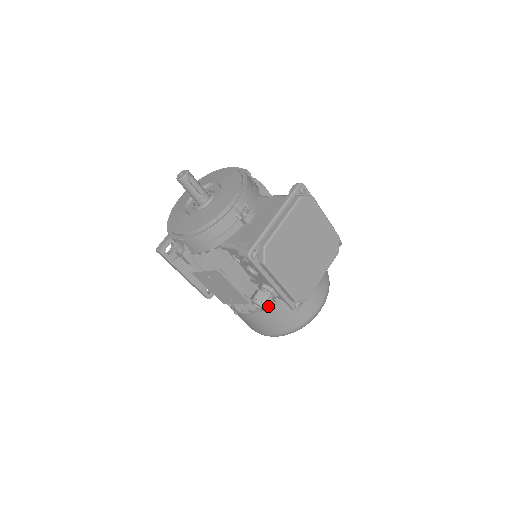
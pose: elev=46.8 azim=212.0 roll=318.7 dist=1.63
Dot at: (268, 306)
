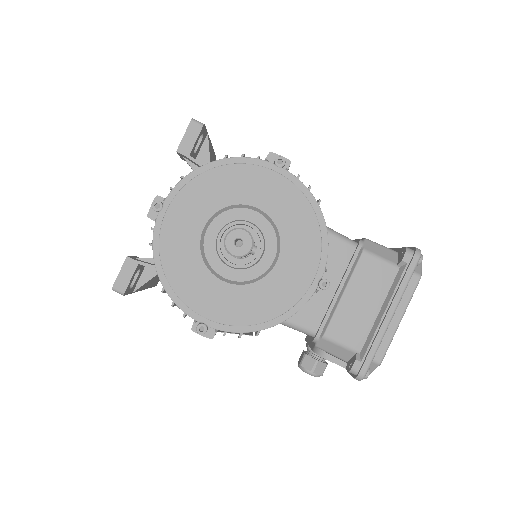
Dot at: occluded
